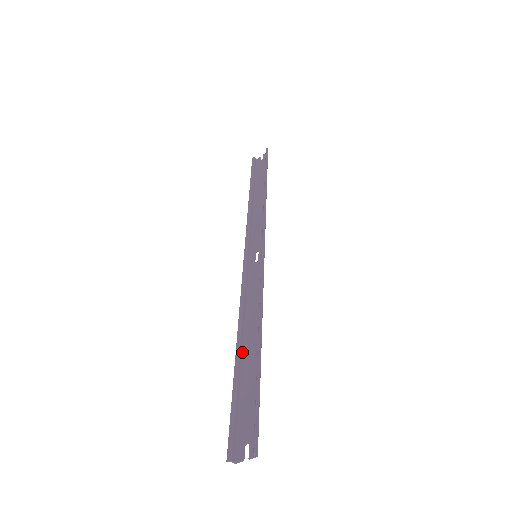
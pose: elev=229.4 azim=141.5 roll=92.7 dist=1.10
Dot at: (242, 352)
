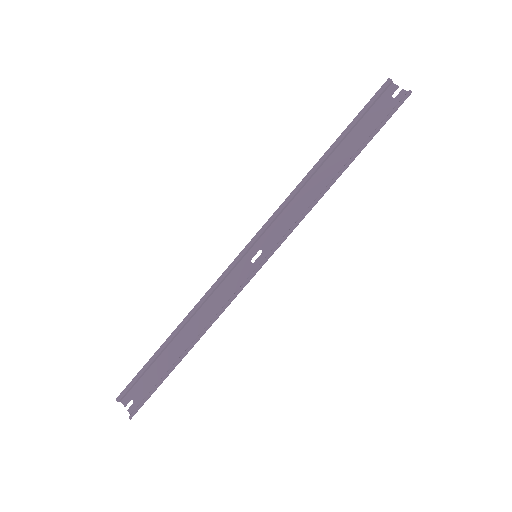
Dot at: (176, 336)
